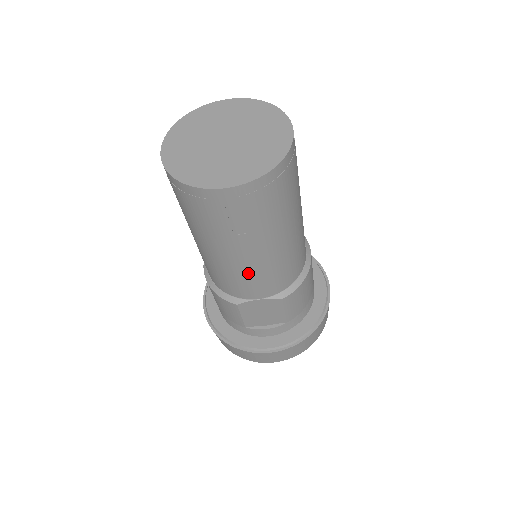
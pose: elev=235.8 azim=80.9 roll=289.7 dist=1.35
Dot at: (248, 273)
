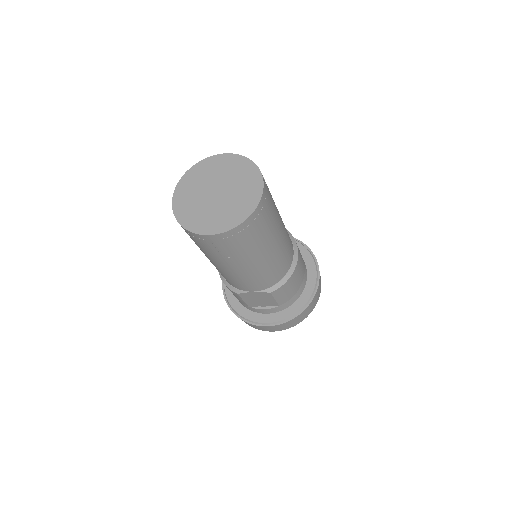
Dot at: (240, 277)
